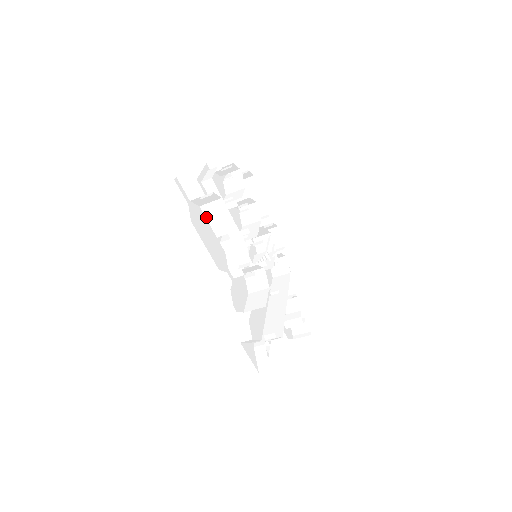
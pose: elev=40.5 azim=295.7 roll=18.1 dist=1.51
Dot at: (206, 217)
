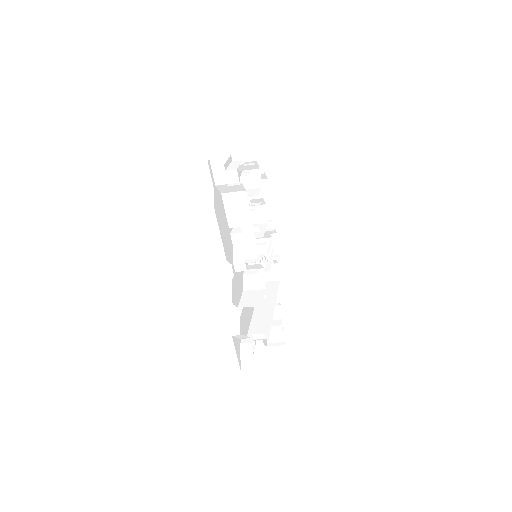
Dot at: (224, 206)
